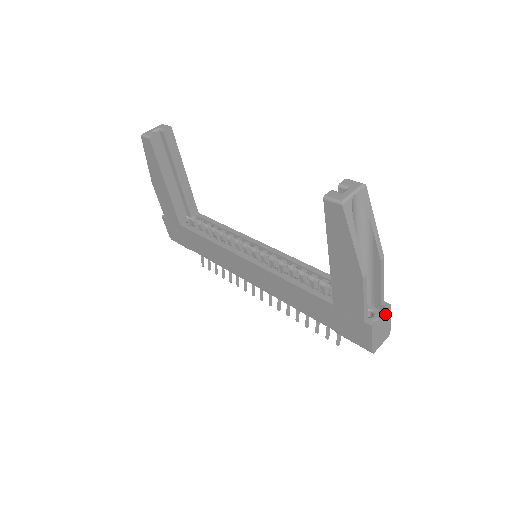
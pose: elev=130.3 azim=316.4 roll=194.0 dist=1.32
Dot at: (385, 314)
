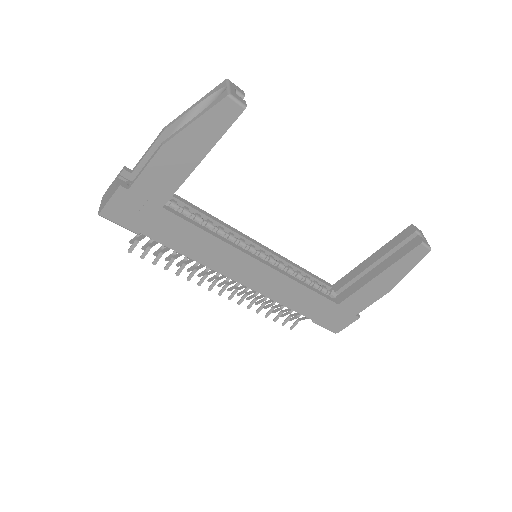
Dot at: occluded
